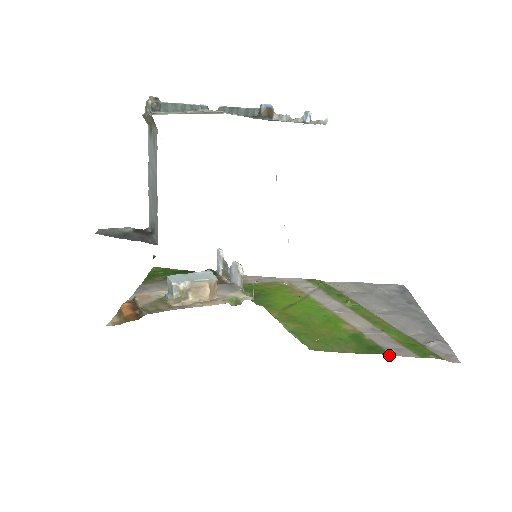
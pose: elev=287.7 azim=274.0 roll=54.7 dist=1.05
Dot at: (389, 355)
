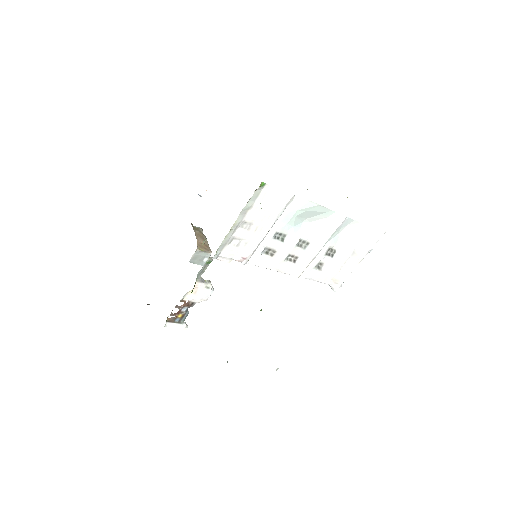
Dot at: occluded
